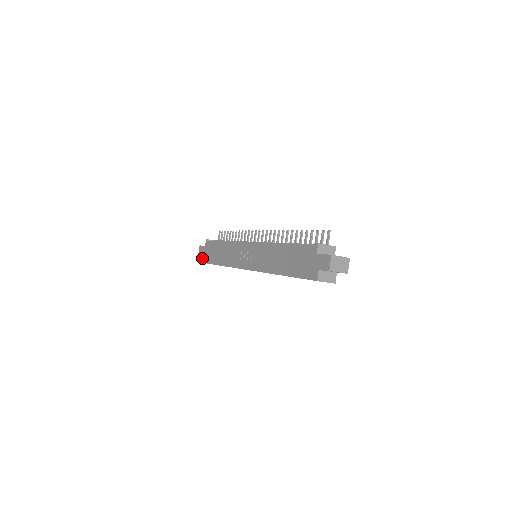
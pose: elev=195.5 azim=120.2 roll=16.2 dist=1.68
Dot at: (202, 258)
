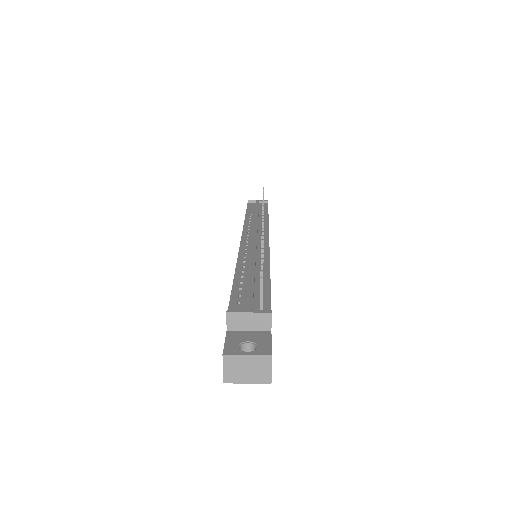
Dot at: occluded
